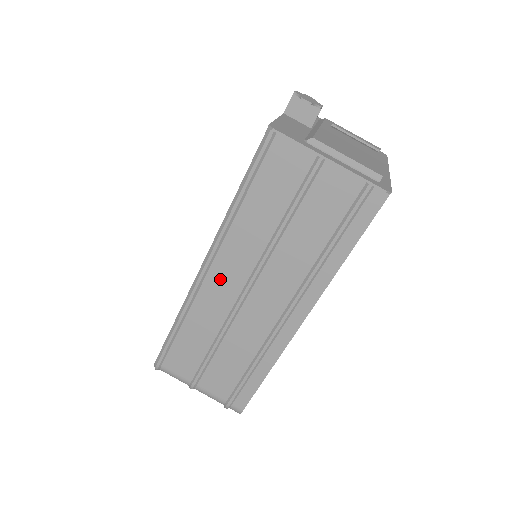
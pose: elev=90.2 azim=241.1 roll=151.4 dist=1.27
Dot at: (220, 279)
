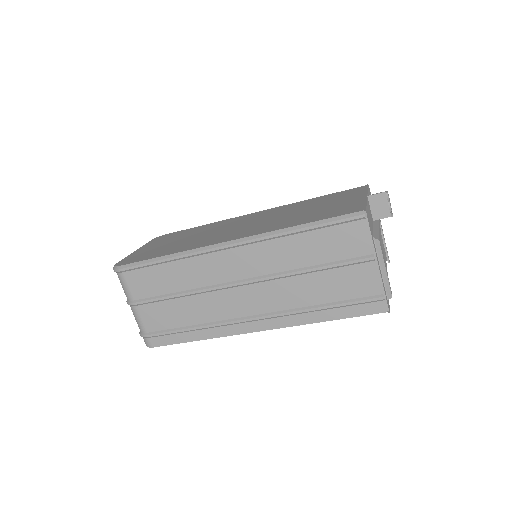
Dot at: (231, 261)
